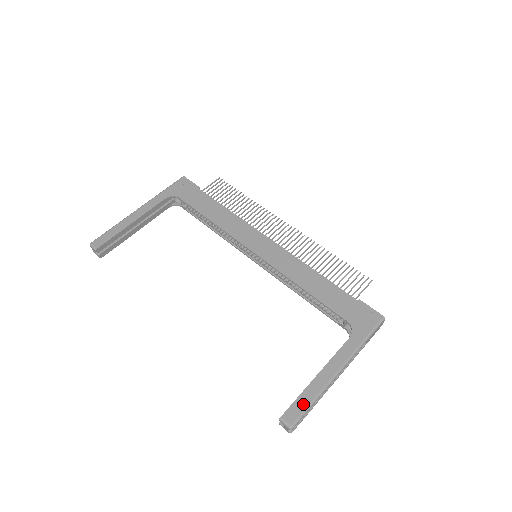
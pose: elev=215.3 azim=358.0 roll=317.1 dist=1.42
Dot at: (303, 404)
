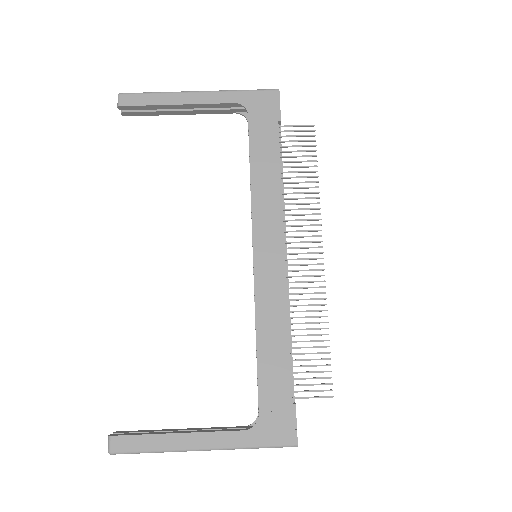
Dot at: (139, 445)
